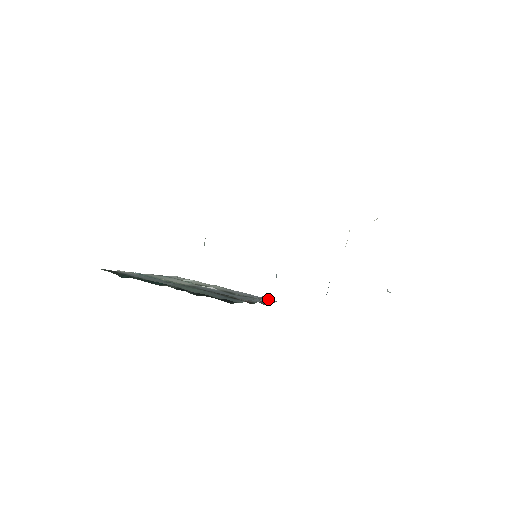
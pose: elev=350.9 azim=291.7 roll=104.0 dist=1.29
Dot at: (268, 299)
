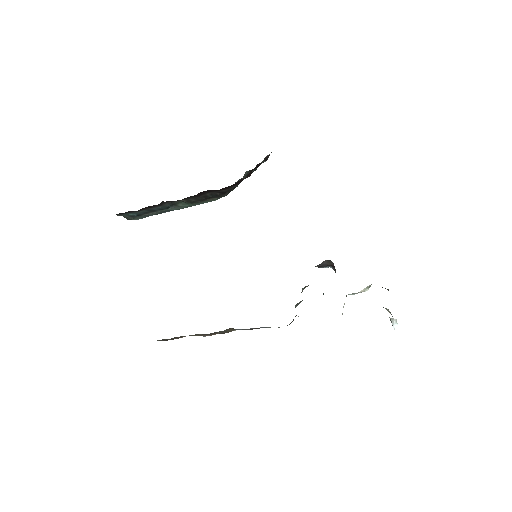
Dot at: occluded
